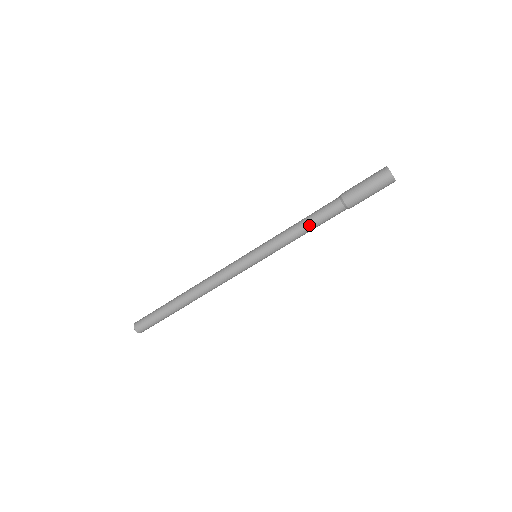
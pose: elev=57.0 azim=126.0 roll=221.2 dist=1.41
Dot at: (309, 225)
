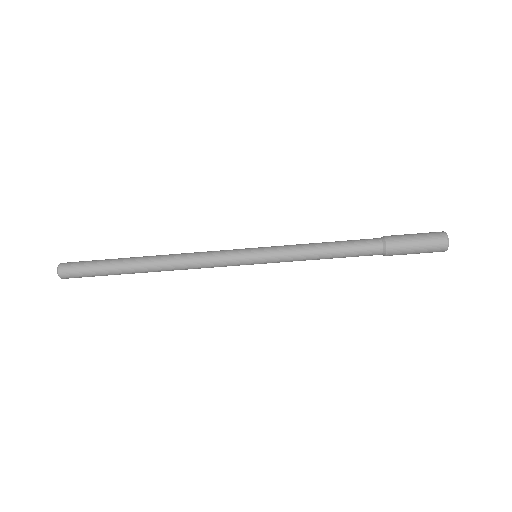
Dot at: (336, 249)
